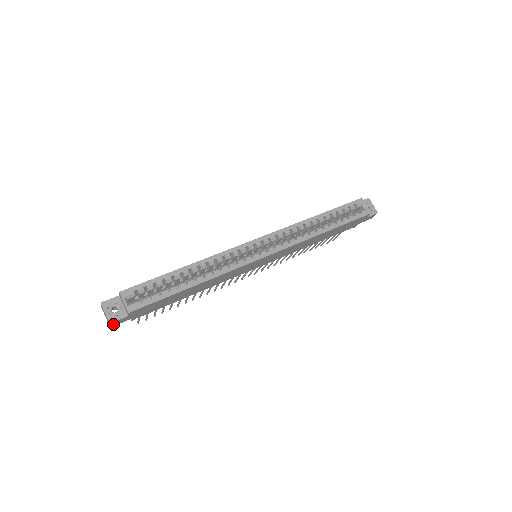
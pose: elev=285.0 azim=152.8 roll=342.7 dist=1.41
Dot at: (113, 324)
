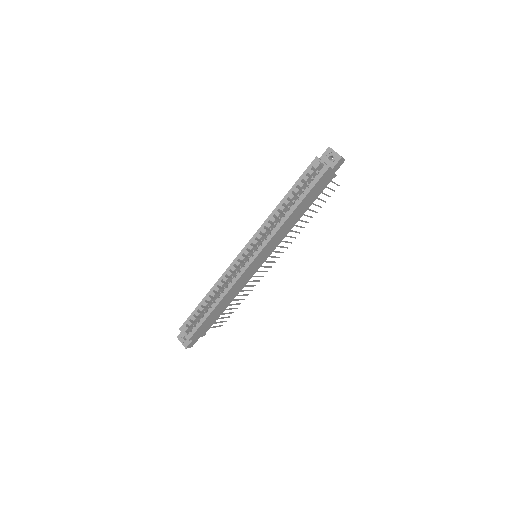
Dot at: (190, 346)
